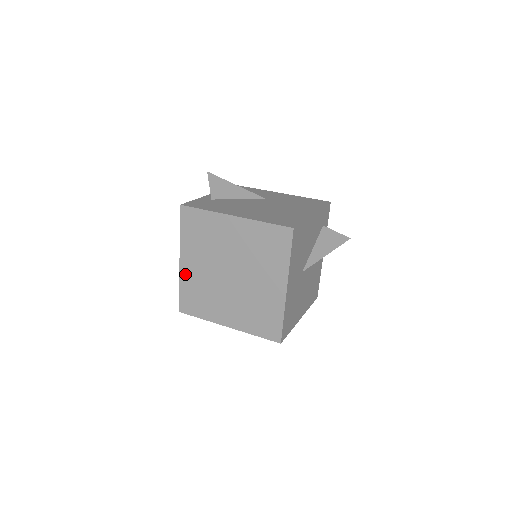
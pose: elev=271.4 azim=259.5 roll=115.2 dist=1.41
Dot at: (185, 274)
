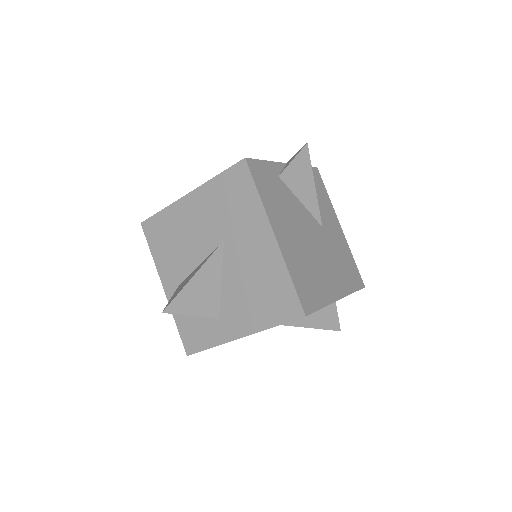
Dot at: (180, 209)
